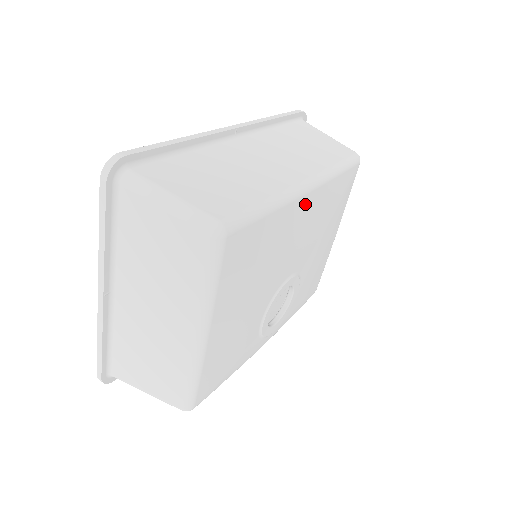
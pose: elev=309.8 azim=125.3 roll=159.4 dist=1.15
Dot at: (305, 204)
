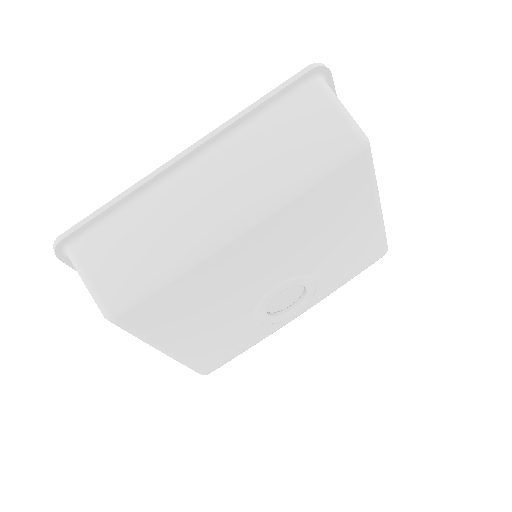
Dot at: (240, 247)
